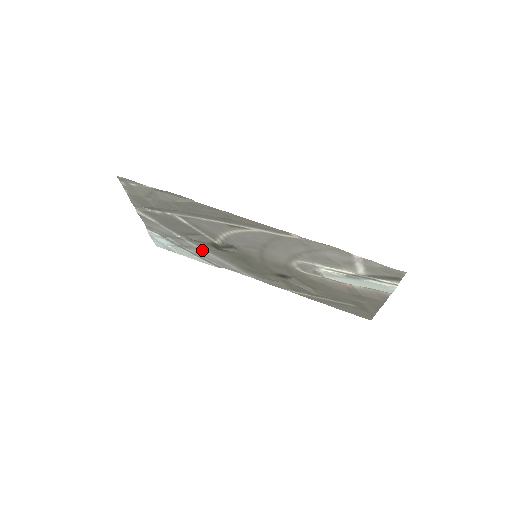
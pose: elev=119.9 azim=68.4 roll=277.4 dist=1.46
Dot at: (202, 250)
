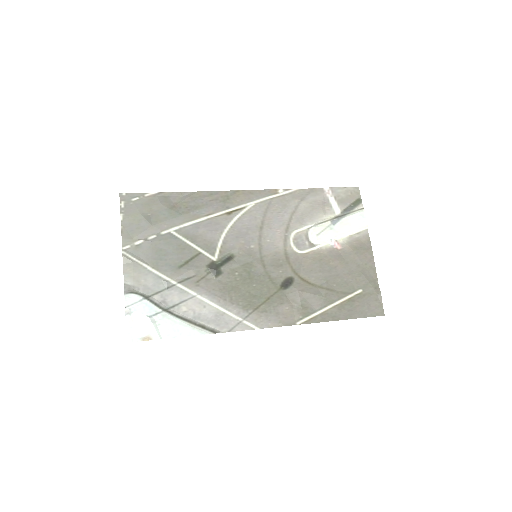
Dot at: (195, 297)
